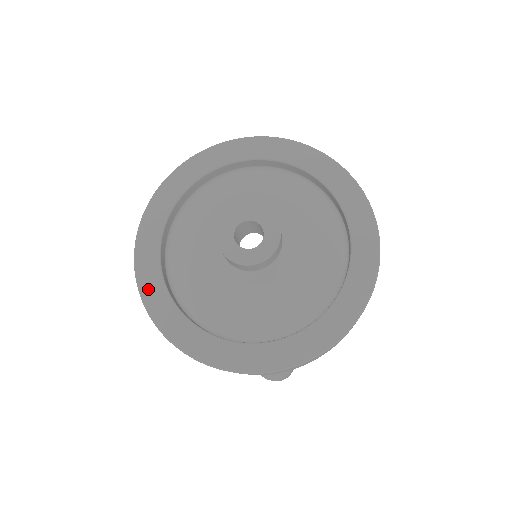
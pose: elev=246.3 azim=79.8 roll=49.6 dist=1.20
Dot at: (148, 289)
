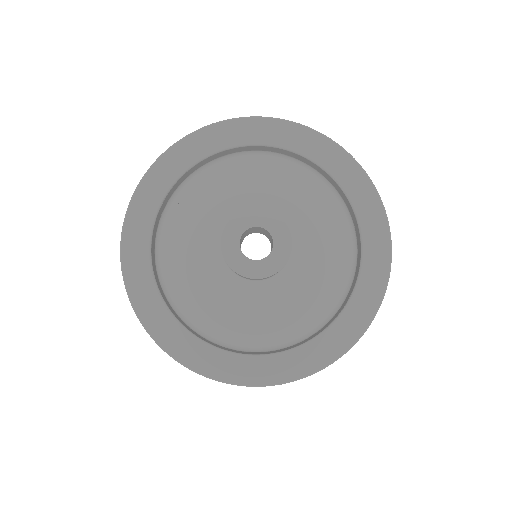
Dot at: (133, 274)
